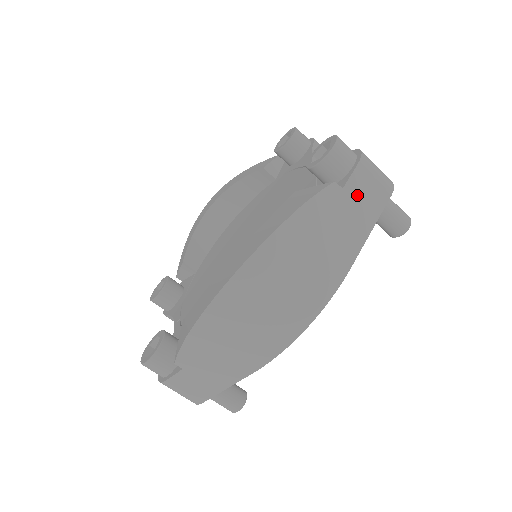
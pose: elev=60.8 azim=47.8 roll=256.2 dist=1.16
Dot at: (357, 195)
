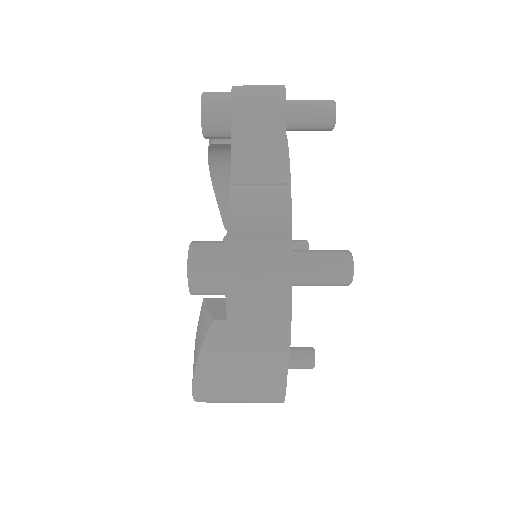
Dot at: (248, 315)
